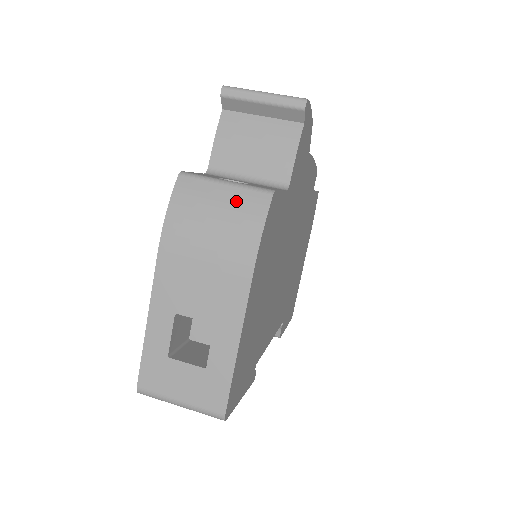
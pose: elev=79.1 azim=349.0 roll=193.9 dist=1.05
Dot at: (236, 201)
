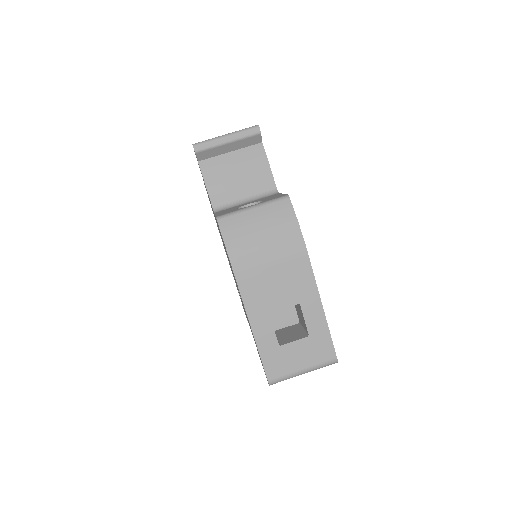
Dot at: (269, 215)
